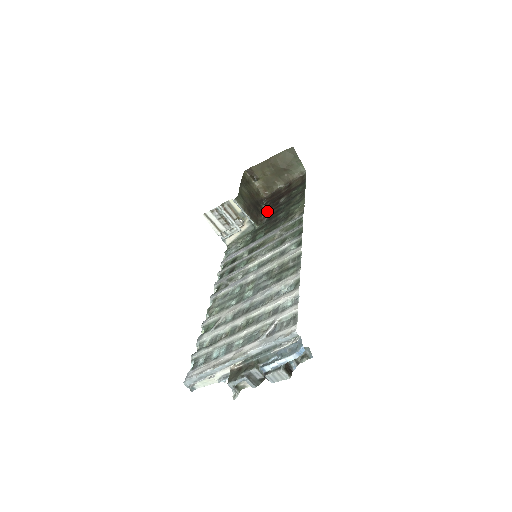
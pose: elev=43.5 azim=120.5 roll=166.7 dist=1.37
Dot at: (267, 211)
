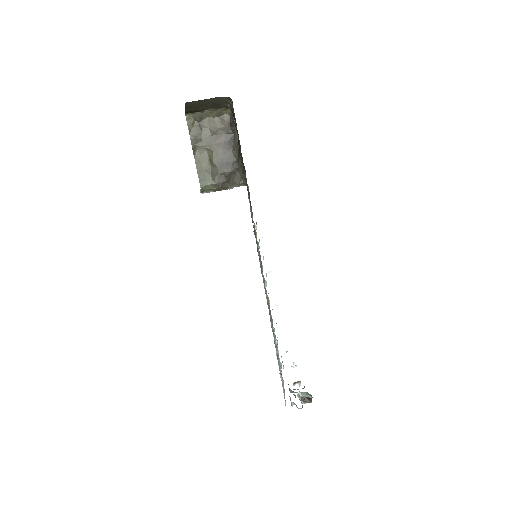
Dot at: (240, 155)
